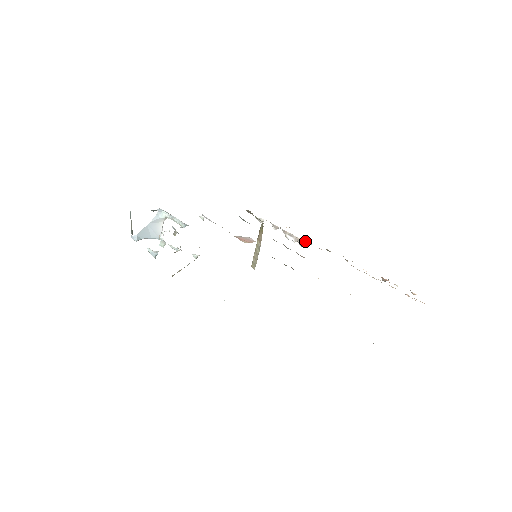
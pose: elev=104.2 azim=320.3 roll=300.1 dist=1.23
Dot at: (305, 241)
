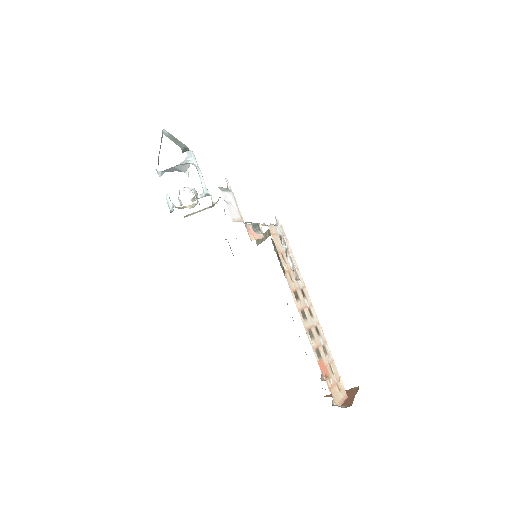
Dot at: (299, 275)
